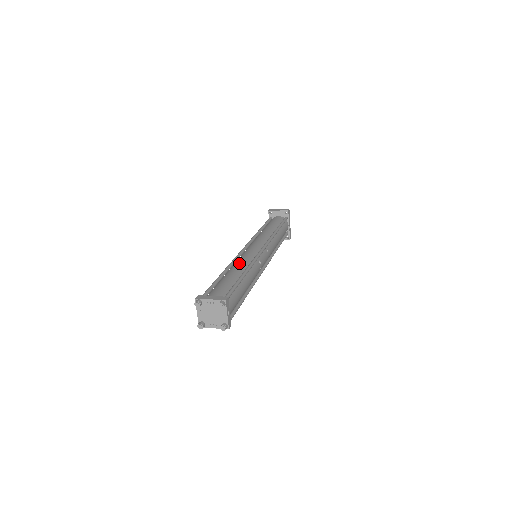
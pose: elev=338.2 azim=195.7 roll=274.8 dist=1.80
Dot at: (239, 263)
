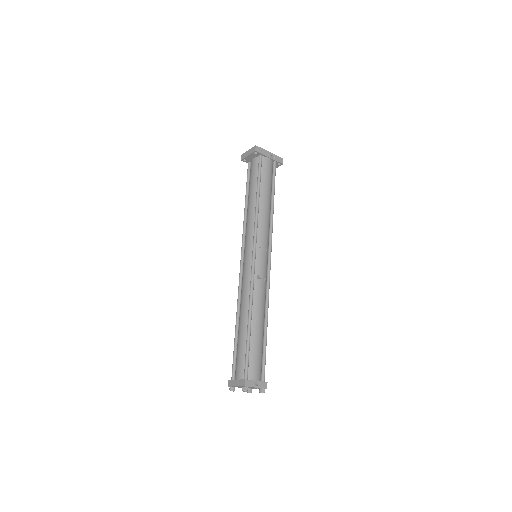
Dot at: (242, 303)
